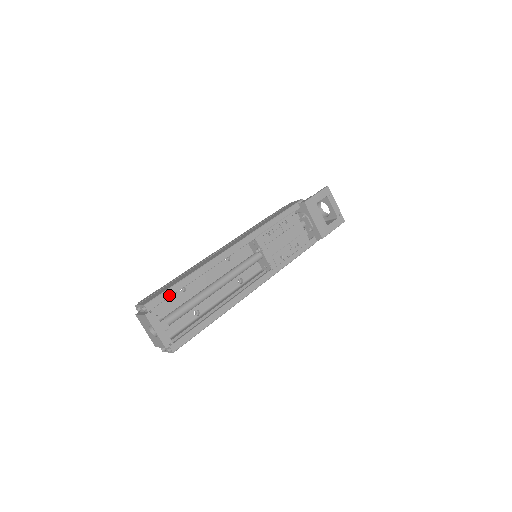
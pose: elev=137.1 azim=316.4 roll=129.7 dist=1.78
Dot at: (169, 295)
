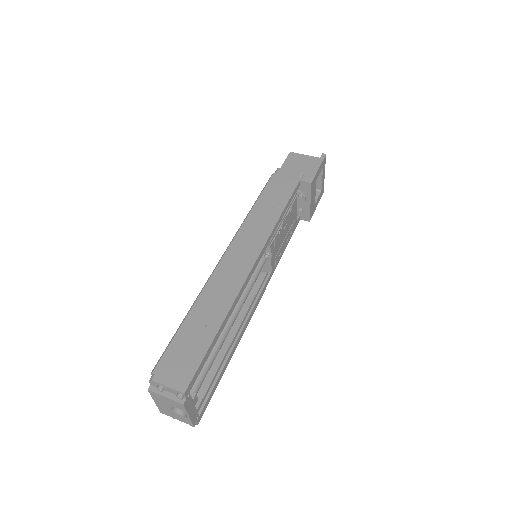
Dot at: (204, 363)
